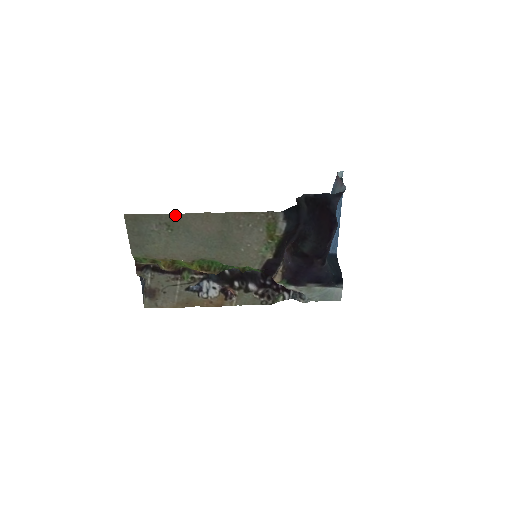
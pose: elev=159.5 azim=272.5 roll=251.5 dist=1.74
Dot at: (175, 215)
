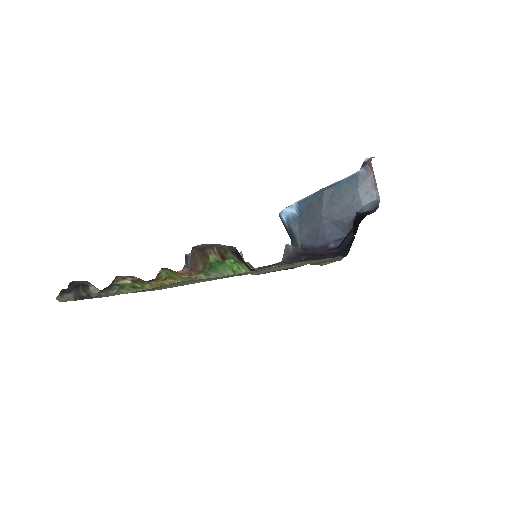
Dot at: (252, 272)
